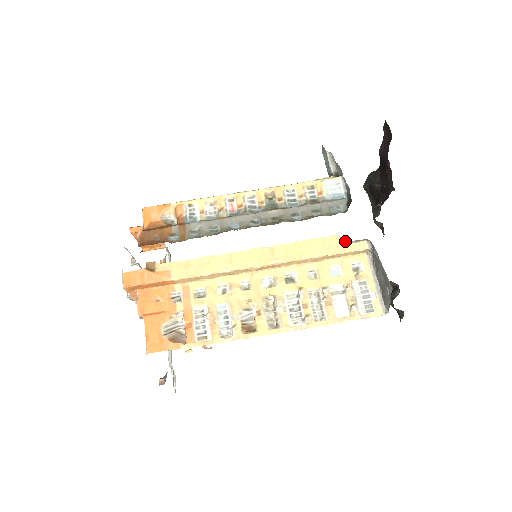
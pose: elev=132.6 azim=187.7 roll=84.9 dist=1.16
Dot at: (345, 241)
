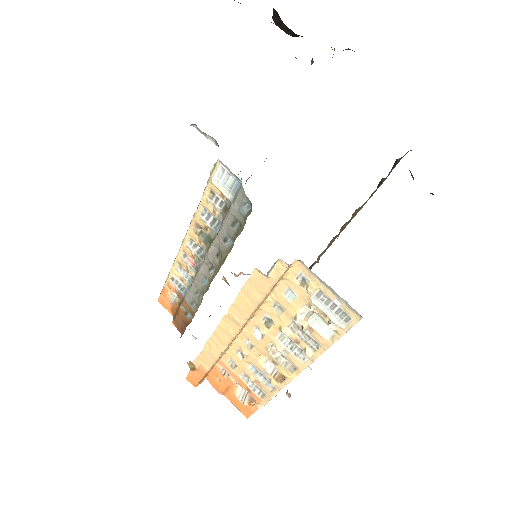
Dot at: (264, 275)
